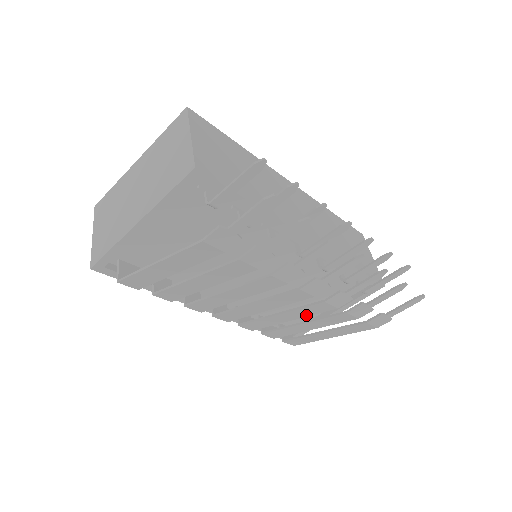
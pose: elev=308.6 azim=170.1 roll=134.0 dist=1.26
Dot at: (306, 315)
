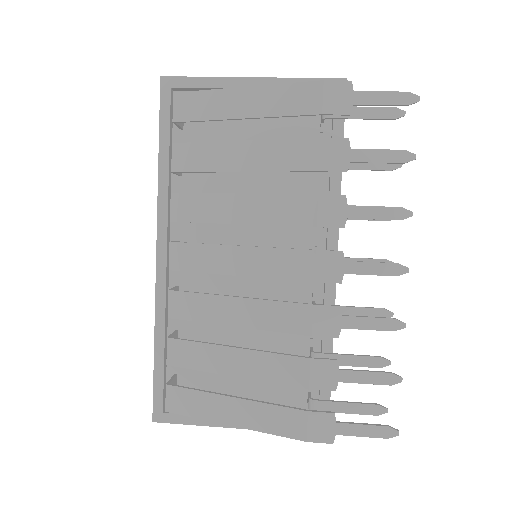
Dot at: (263, 325)
